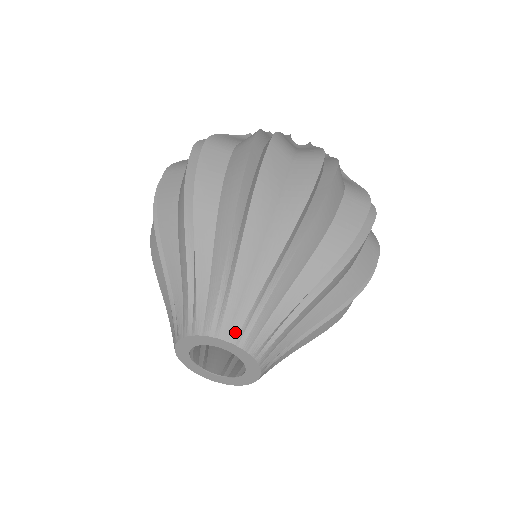
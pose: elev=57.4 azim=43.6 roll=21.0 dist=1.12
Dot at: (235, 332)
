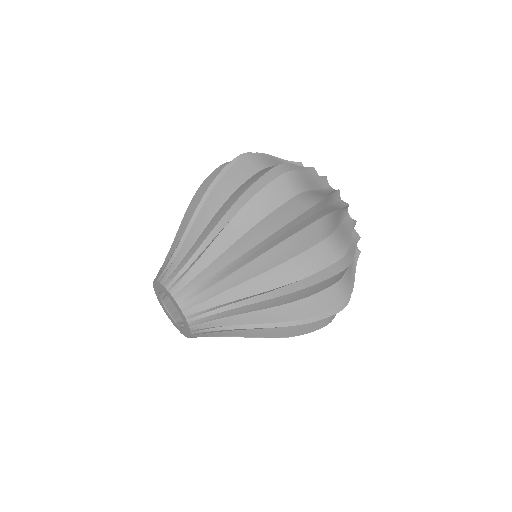
Dot at: (169, 280)
